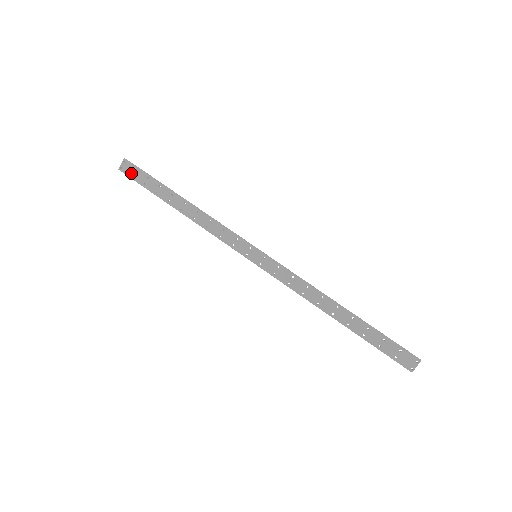
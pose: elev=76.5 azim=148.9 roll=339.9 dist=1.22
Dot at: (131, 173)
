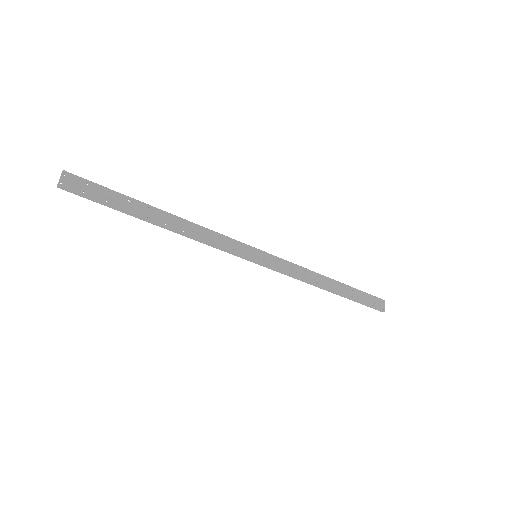
Dot at: (81, 188)
